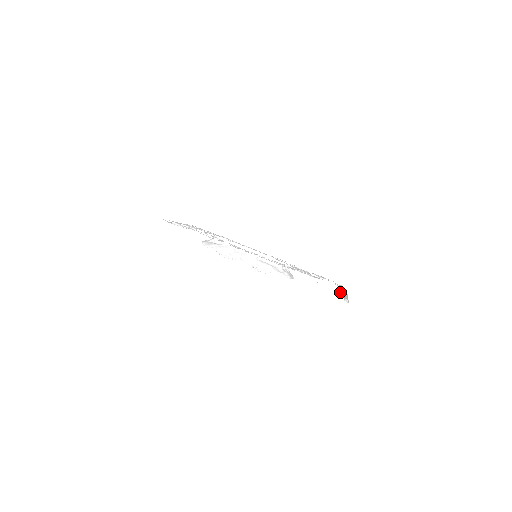
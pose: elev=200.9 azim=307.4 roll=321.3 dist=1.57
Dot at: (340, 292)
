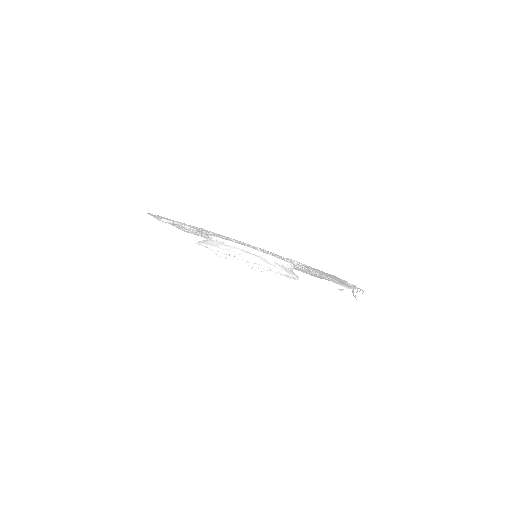
Dot at: occluded
